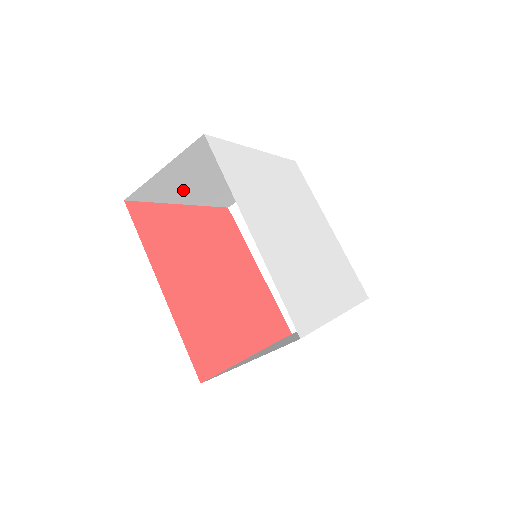
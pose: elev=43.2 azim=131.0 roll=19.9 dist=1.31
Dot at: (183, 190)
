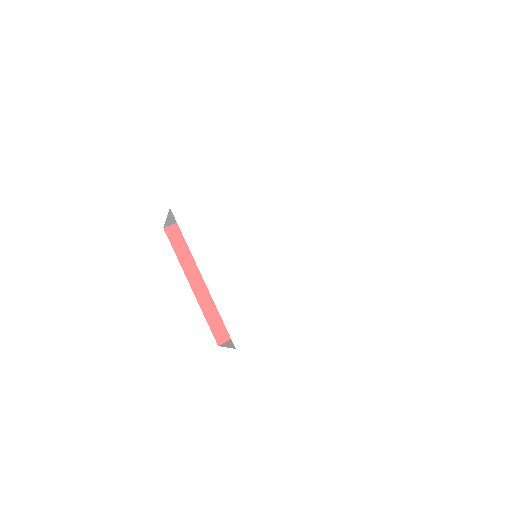
Dot at: occluded
